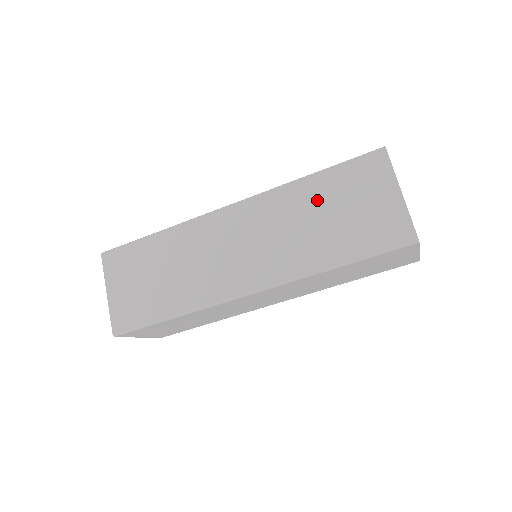
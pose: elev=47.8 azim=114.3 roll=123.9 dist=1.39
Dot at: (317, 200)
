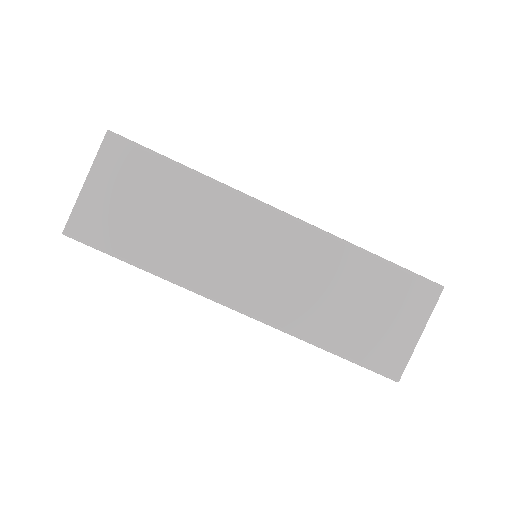
Dot at: (358, 282)
